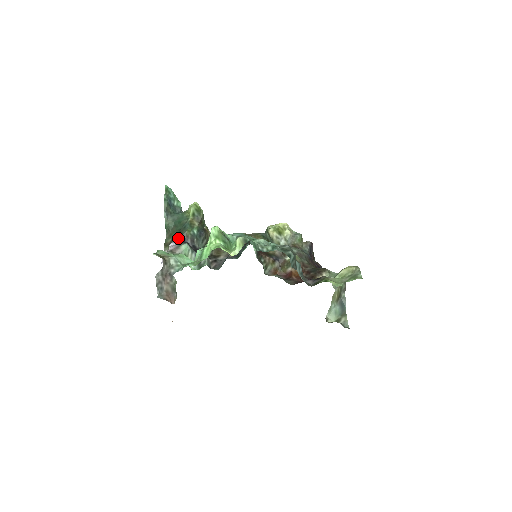
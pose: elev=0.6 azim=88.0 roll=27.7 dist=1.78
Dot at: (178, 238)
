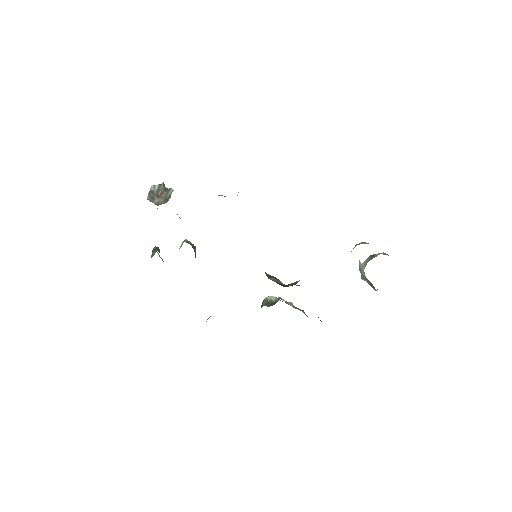
Dot at: occluded
